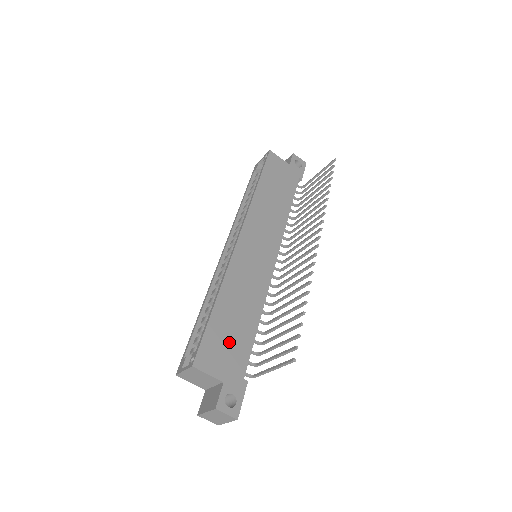
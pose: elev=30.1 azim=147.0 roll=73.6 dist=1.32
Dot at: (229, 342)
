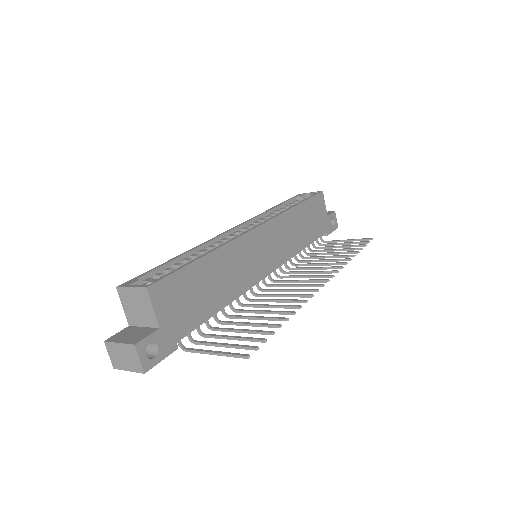
Dot at: (190, 299)
